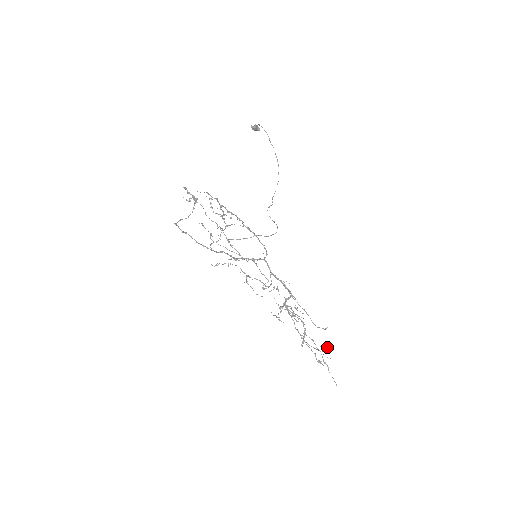
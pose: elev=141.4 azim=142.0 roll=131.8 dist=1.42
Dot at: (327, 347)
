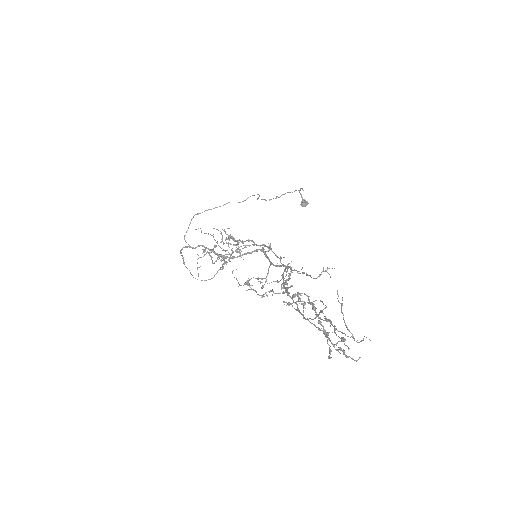
Dot at: (341, 305)
